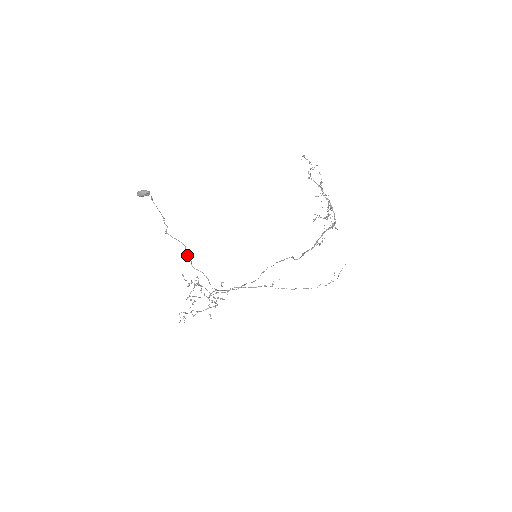
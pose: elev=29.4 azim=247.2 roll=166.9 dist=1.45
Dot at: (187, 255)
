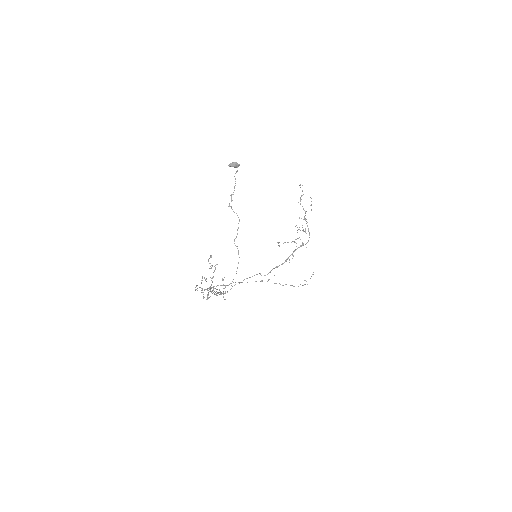
Dot at: (237, 229)
